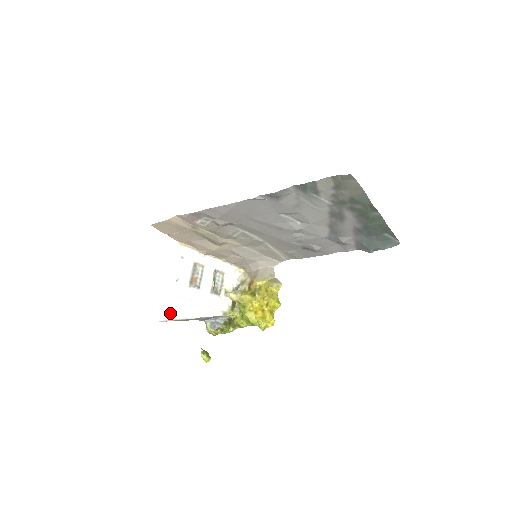
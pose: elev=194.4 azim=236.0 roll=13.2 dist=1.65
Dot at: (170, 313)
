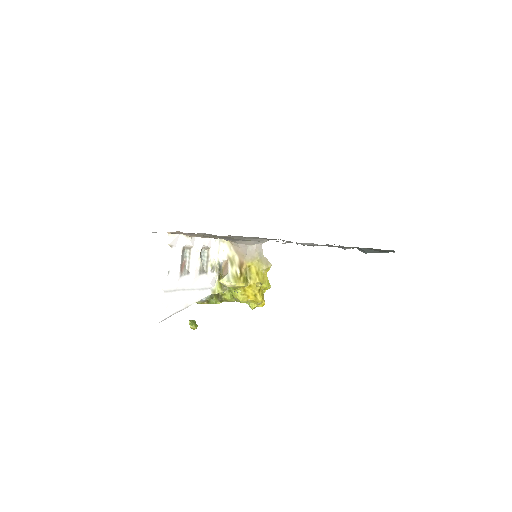
Dot at: (167, 311)
